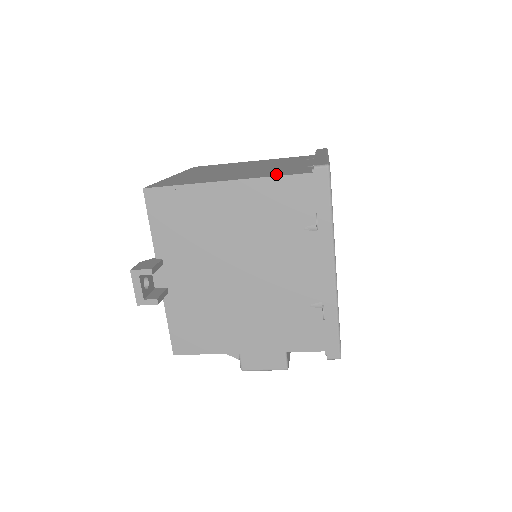
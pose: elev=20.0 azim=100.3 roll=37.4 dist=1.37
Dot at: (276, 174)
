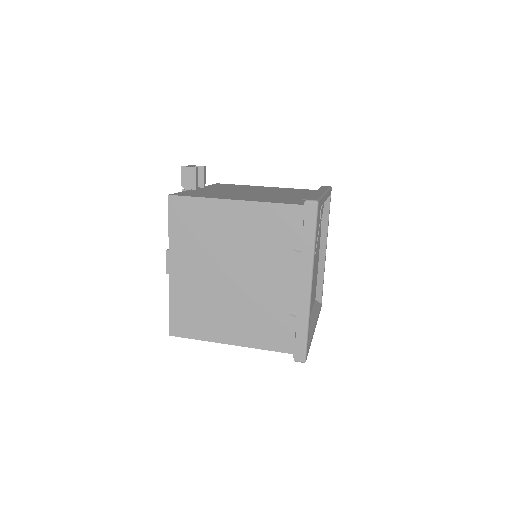
Dot at: (266, 342)
